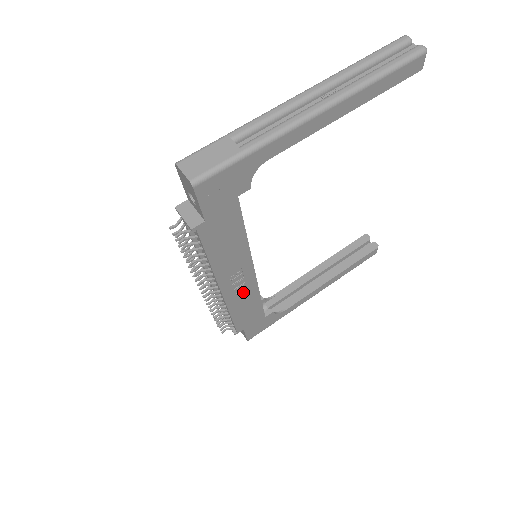
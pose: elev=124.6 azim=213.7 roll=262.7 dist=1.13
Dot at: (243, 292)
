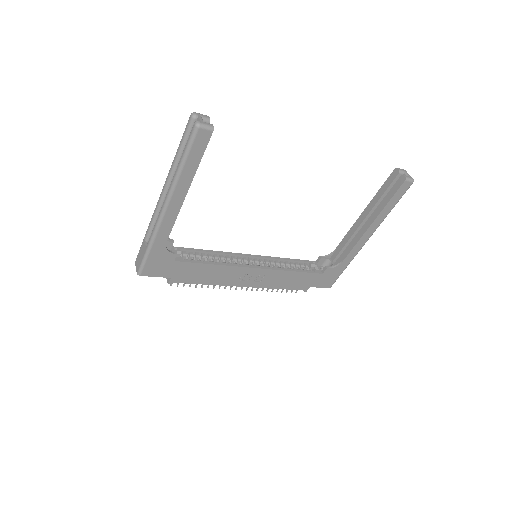
Dot at: (267, 278)
